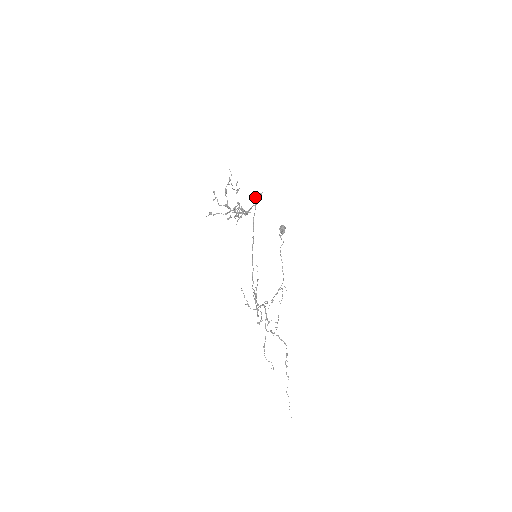
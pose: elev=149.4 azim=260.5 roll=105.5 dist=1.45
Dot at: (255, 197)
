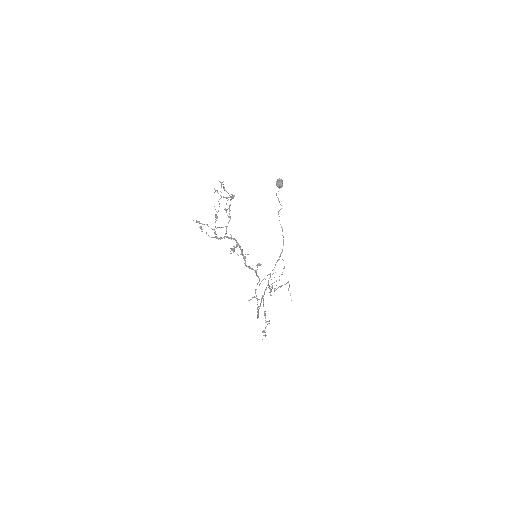
Dot at: (256, 289)
